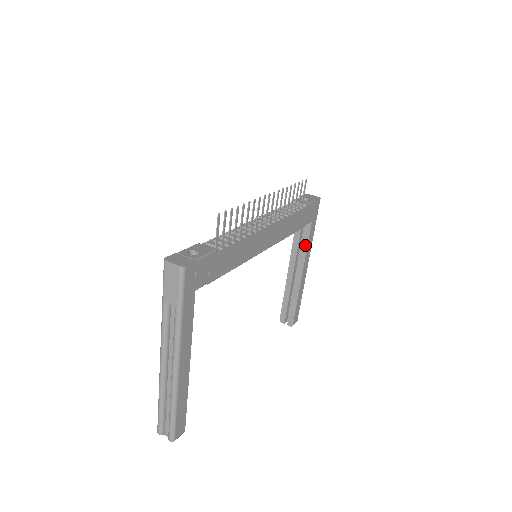
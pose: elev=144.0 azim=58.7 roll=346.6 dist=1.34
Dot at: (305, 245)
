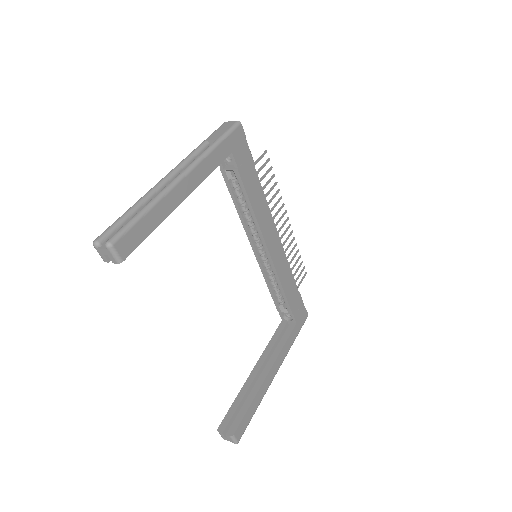
Dot at: (283, 343)
